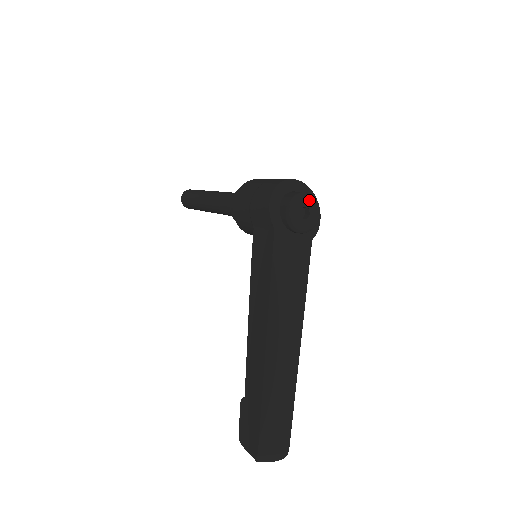
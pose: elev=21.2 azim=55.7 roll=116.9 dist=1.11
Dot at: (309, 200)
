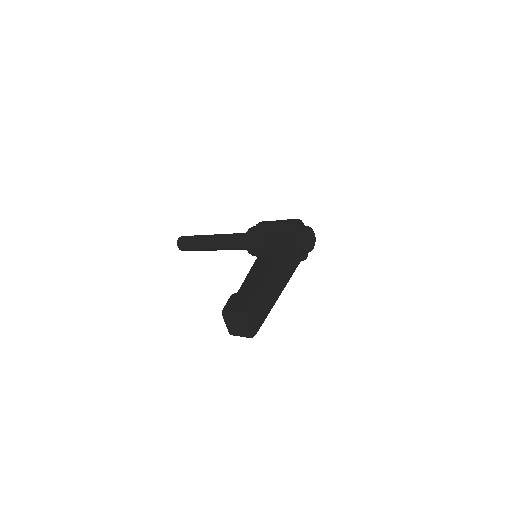
Dot at: (314, 236)
